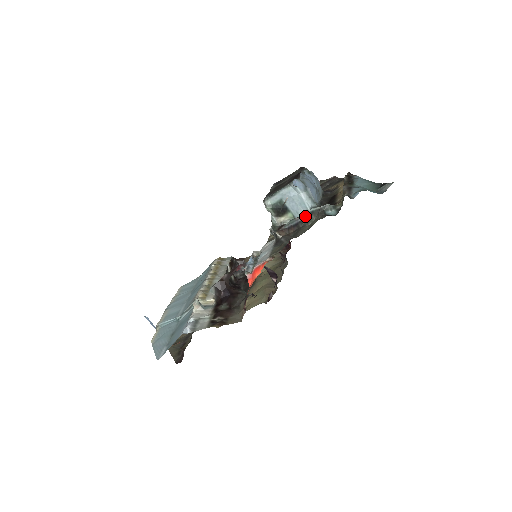
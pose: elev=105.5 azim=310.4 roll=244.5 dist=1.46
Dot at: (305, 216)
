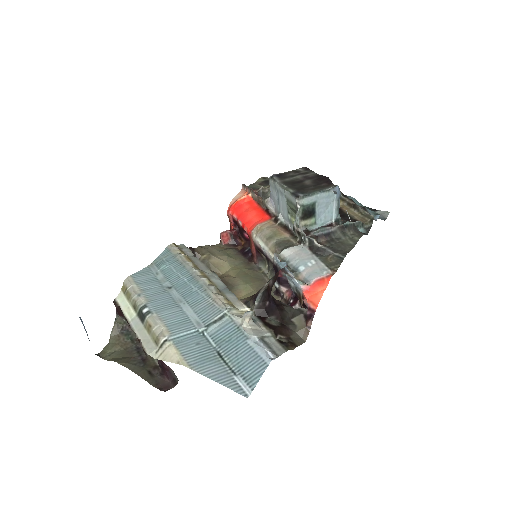
Dot at: (340, 228)
